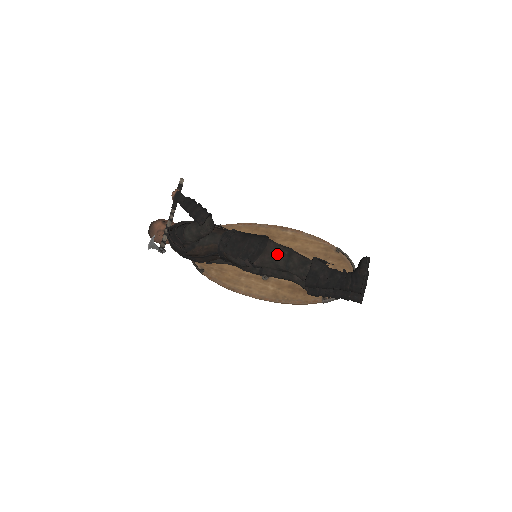
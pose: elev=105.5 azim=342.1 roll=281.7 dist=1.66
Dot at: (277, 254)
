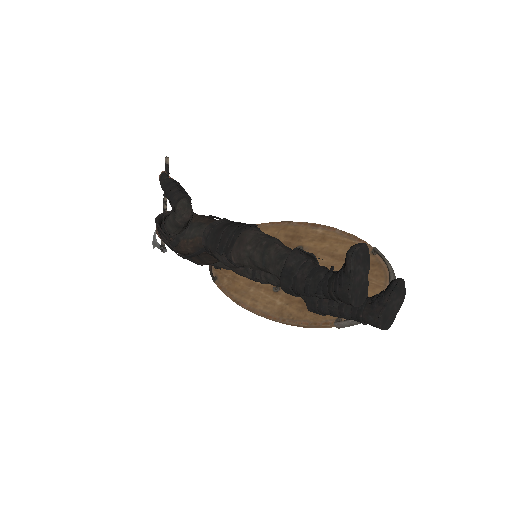
Dot at: (253, 245)
